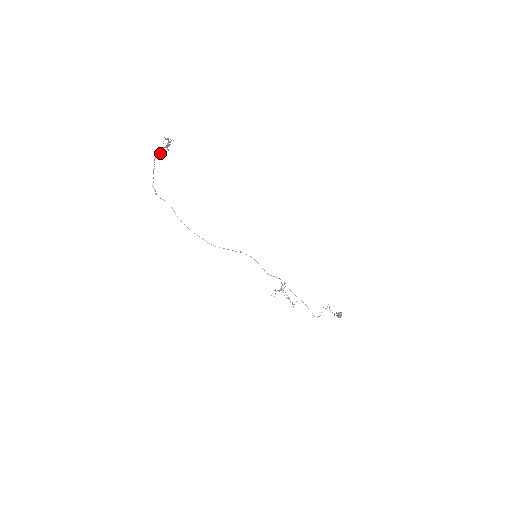
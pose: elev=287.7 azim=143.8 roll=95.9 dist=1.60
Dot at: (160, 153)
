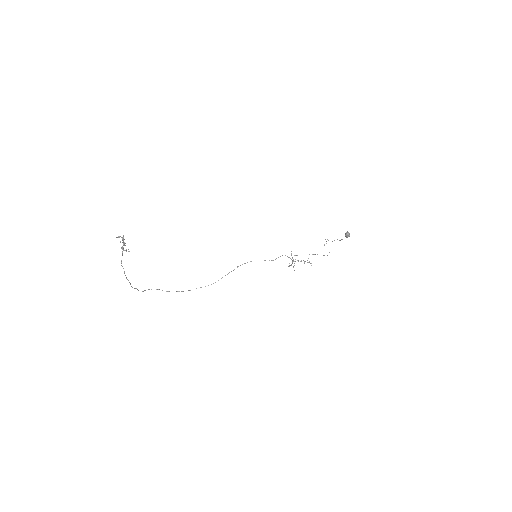
Dot at: (129, 251)
